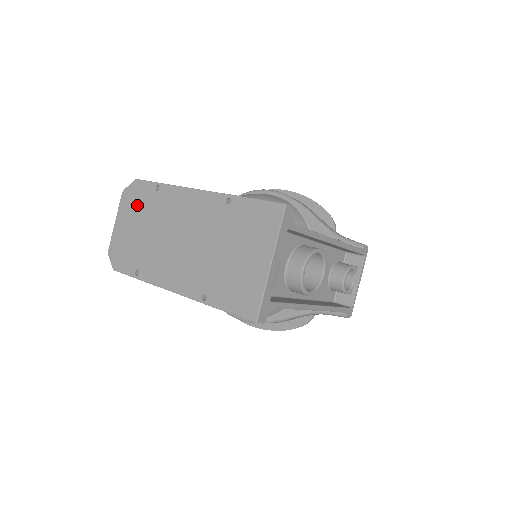
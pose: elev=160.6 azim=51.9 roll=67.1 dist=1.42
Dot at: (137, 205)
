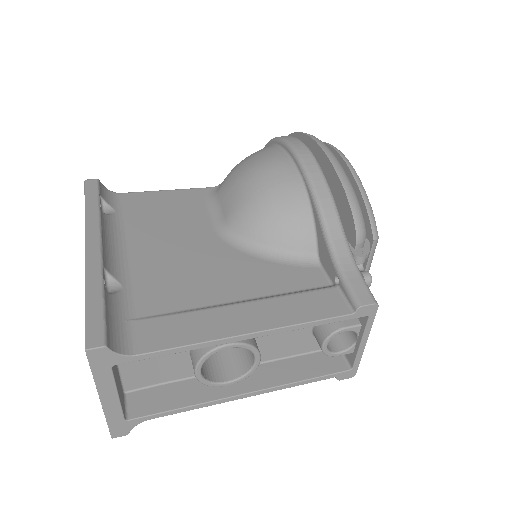
Dot at: occluded
